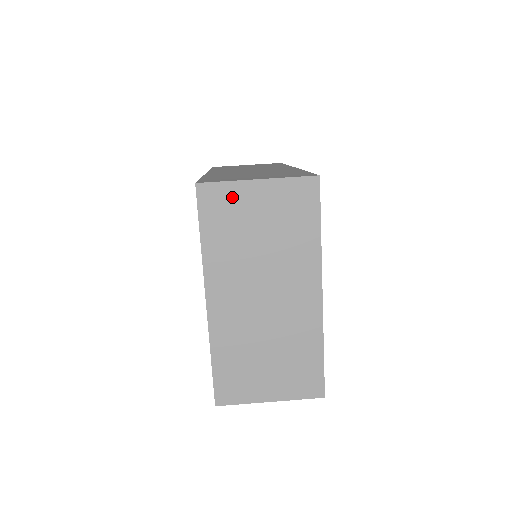
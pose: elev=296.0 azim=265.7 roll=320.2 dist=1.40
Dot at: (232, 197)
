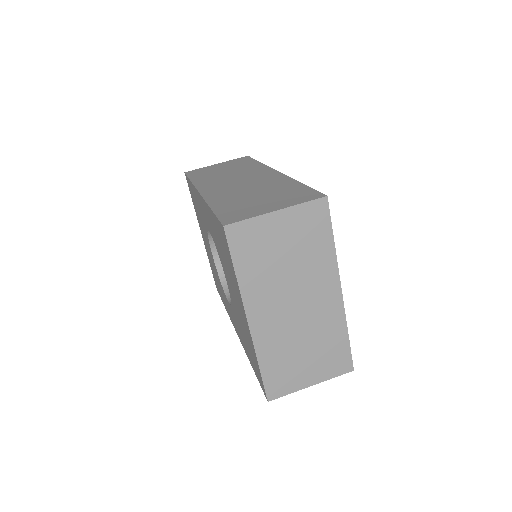
Dot at: (257, 230)
